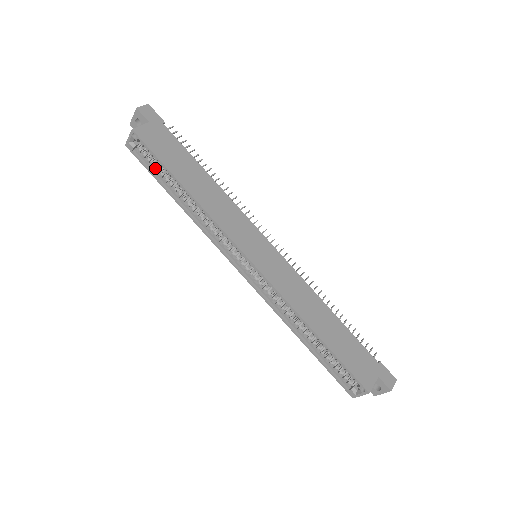
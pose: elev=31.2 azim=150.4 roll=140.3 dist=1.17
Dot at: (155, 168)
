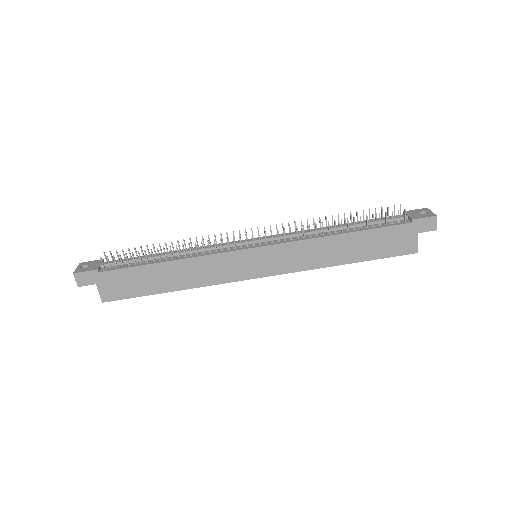
Dot at: occluded
